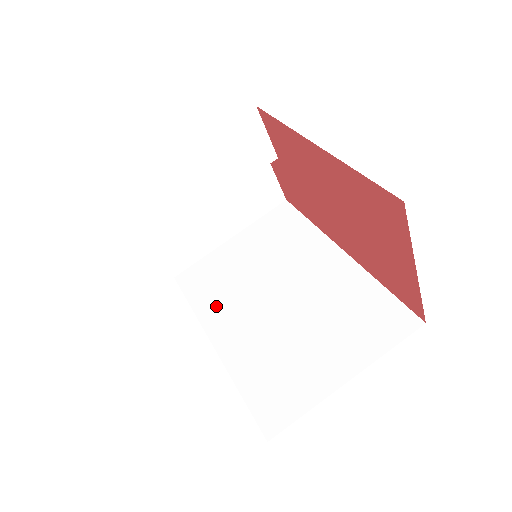
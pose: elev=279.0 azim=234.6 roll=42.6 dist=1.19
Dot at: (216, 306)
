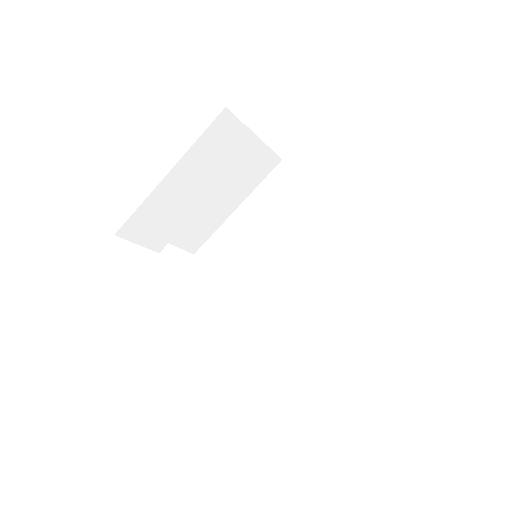
Dot at: (235, 283)
